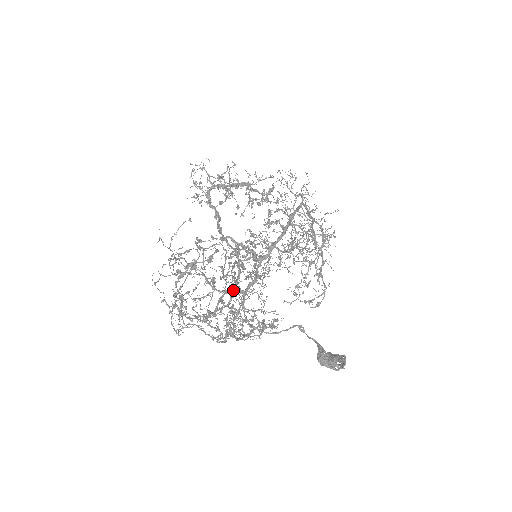
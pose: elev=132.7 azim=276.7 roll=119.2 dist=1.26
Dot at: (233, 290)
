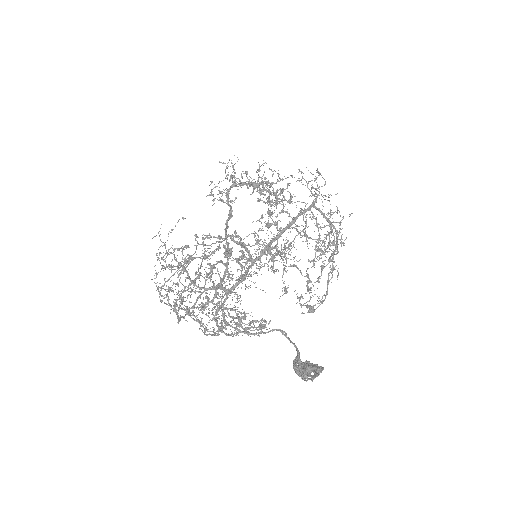
Dot at: (214, 288)
